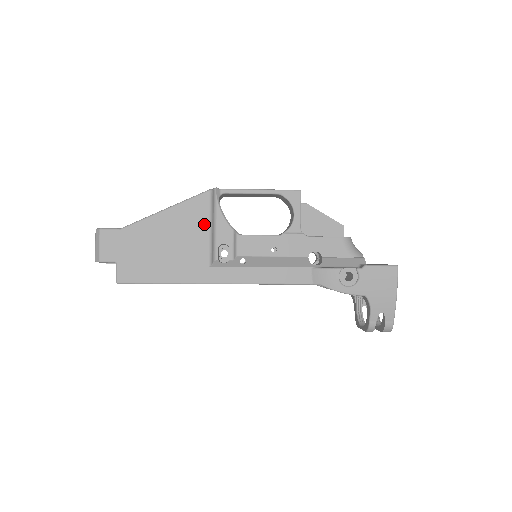
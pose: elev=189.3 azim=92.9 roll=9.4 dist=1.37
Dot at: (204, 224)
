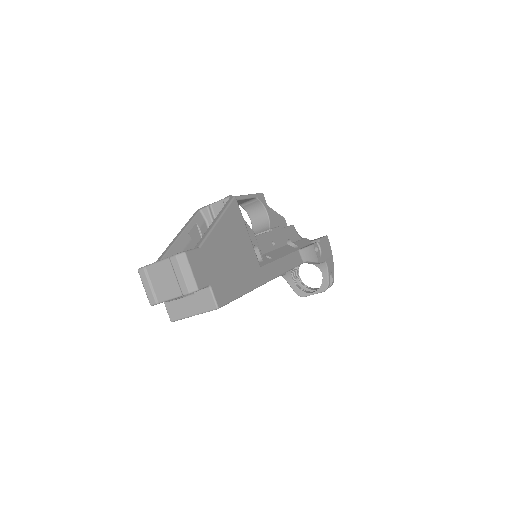
Dot at: (244, 228)
